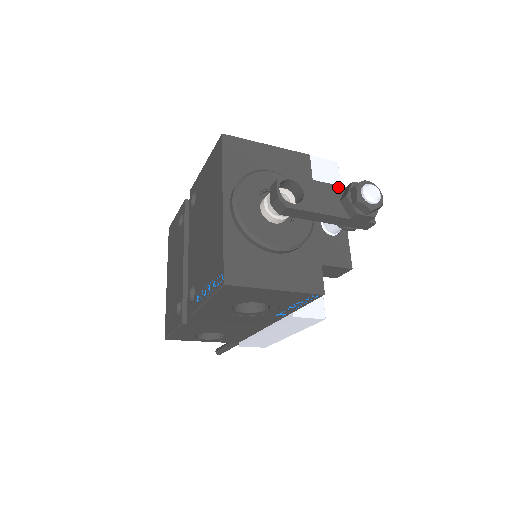
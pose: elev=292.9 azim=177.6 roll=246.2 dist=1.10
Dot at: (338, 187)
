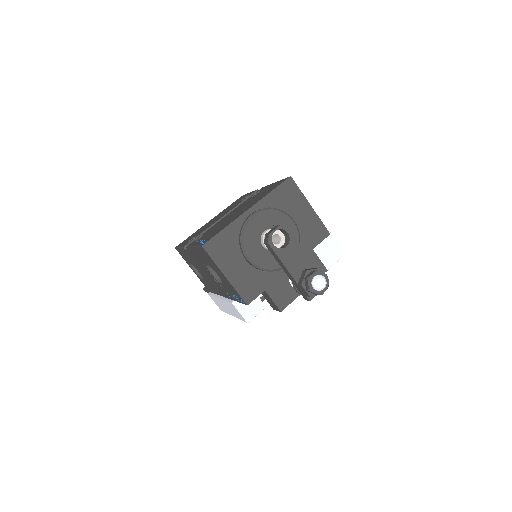
Dot at: (312, 263)
